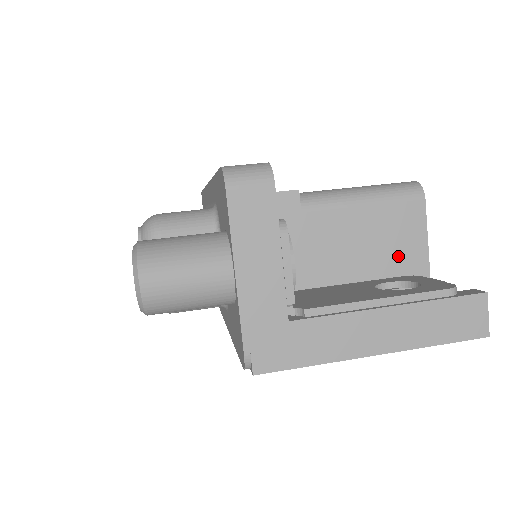
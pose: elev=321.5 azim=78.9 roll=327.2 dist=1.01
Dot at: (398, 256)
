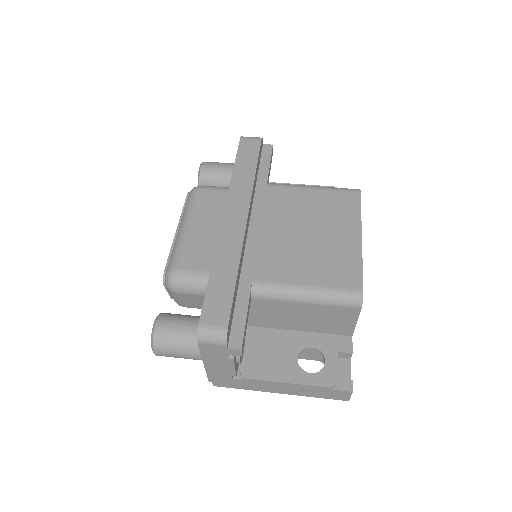
Dot at: (332, 326)
